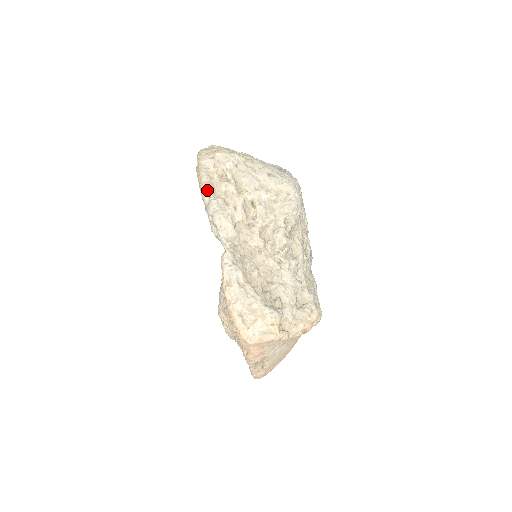
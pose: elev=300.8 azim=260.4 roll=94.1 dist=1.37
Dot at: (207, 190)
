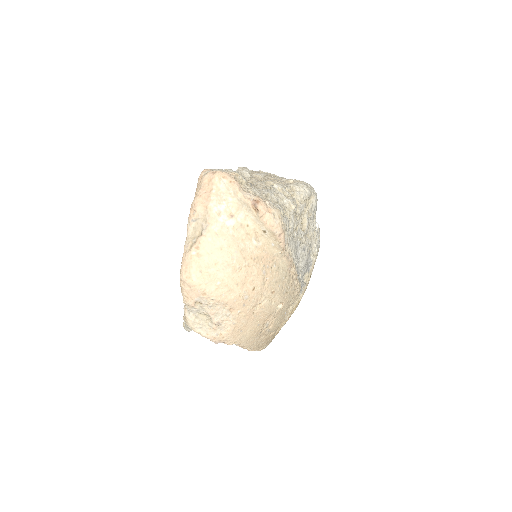
Dot at: occluded
